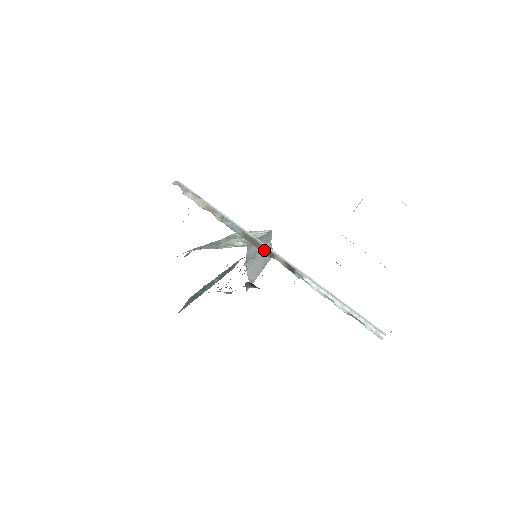
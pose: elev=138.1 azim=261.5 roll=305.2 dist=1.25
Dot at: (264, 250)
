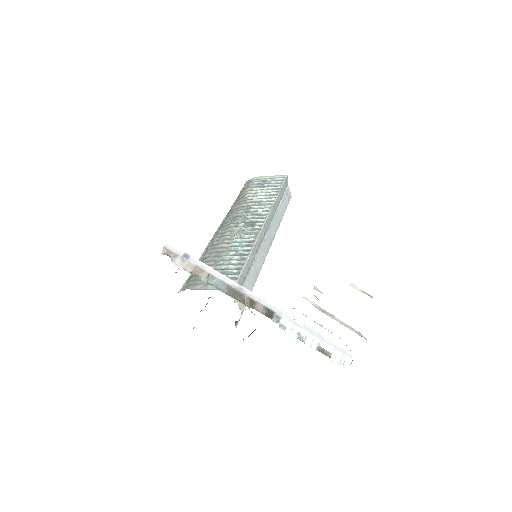
Dot at: (246, 300)
